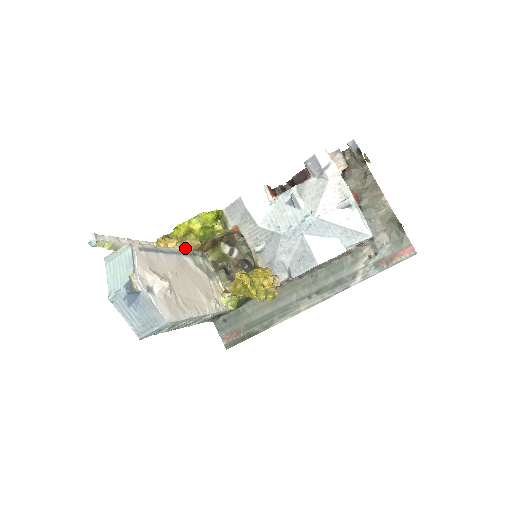
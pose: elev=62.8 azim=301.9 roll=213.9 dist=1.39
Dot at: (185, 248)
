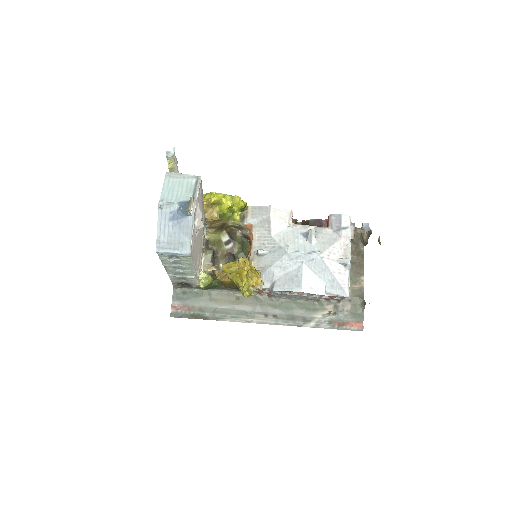
Dot at: occluded
